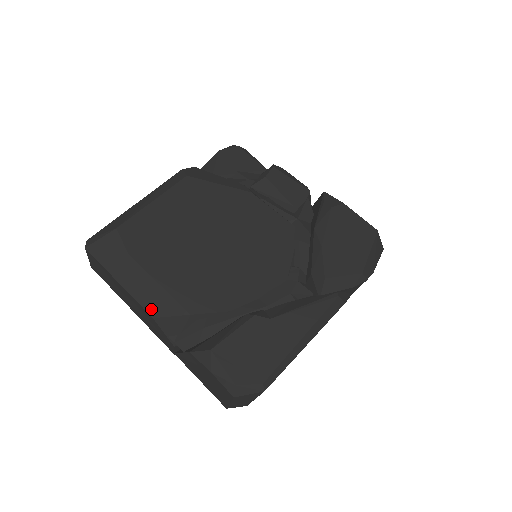
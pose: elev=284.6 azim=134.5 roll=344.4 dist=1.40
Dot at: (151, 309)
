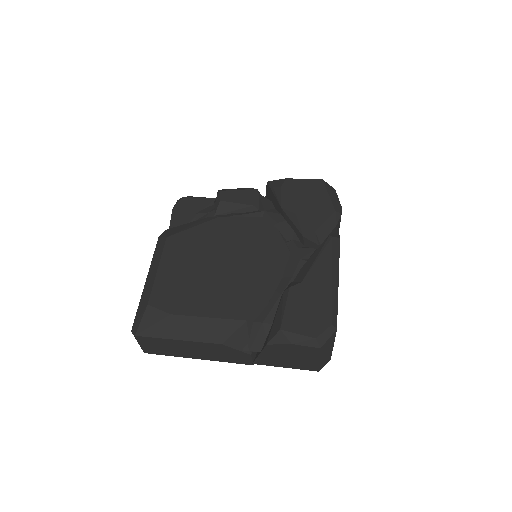
Dot at: (216, 339)
